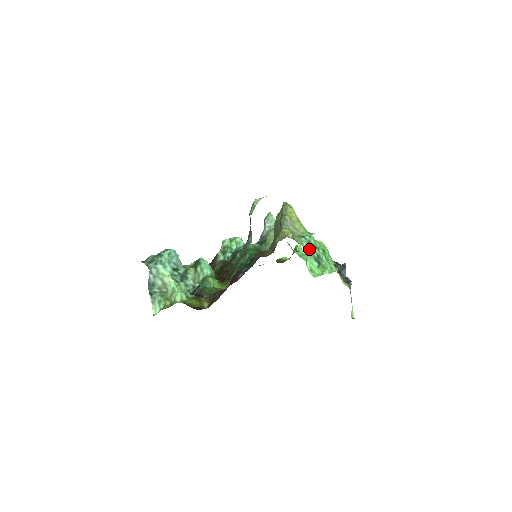
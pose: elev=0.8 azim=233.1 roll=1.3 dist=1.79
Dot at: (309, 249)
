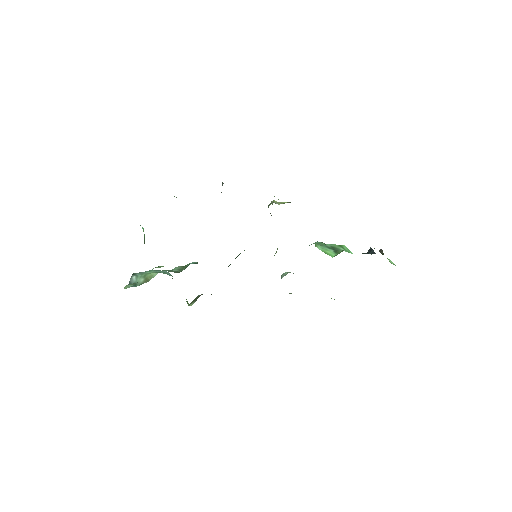
Dot at: occluded
